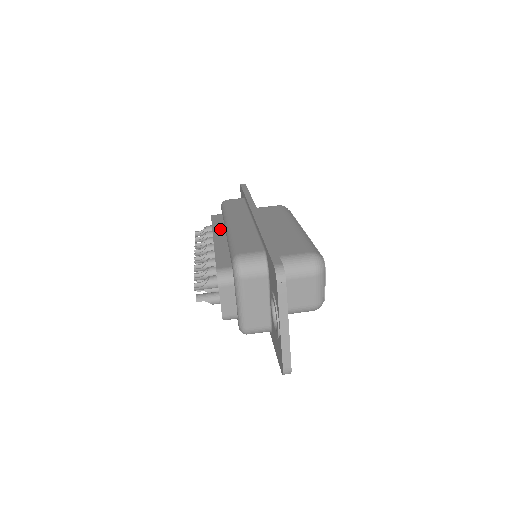
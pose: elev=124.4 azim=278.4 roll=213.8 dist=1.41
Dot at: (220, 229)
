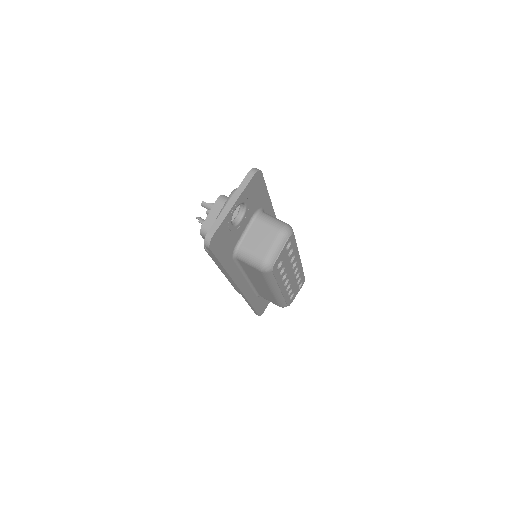
Dot at: occluded
